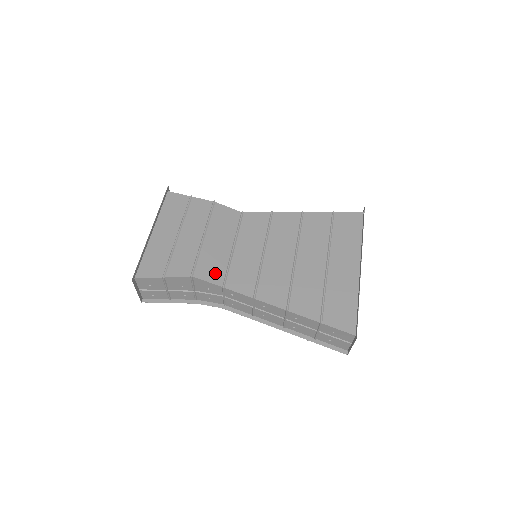
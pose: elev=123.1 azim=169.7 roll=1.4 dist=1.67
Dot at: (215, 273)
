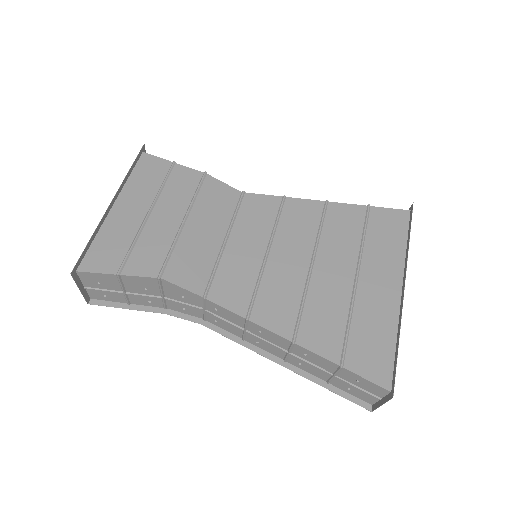
Dot at: (195, 276)
